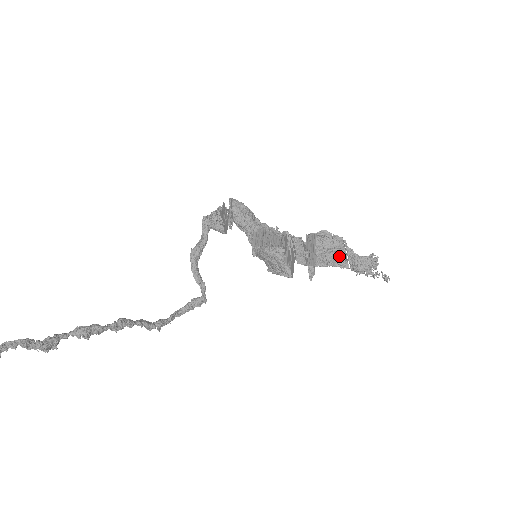
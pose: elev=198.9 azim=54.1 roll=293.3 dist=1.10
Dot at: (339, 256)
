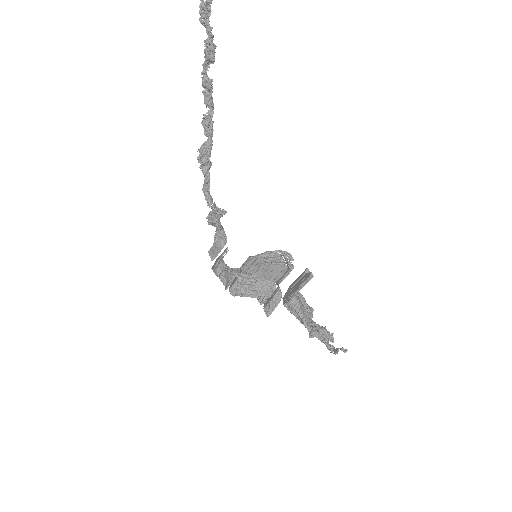
Dot at: (306, 317)
